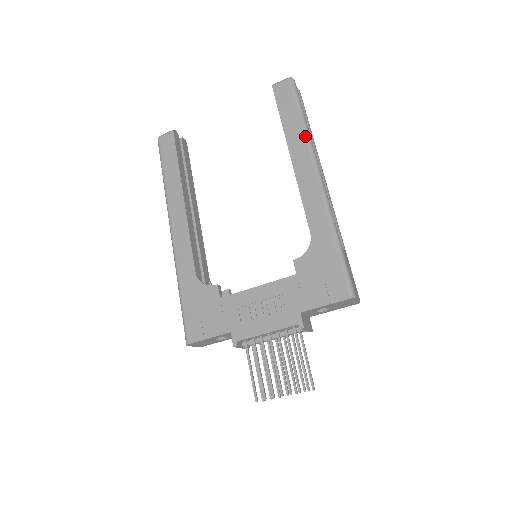
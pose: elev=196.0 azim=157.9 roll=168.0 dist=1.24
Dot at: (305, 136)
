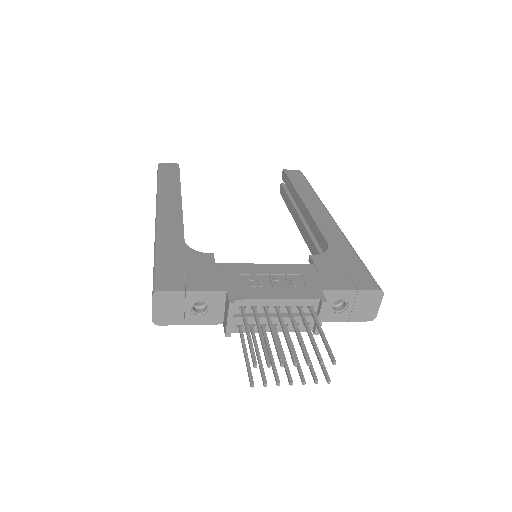
Dot at: (316, 195)
